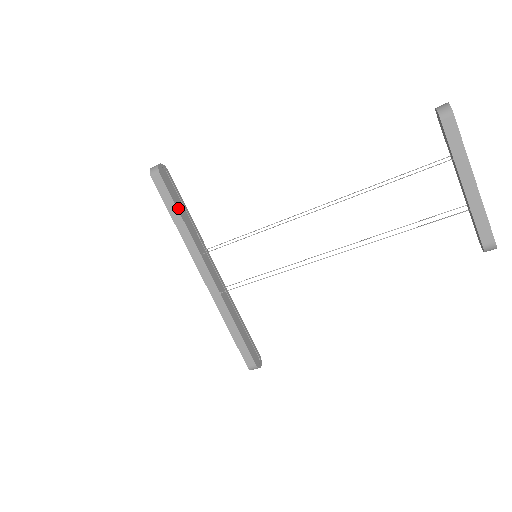
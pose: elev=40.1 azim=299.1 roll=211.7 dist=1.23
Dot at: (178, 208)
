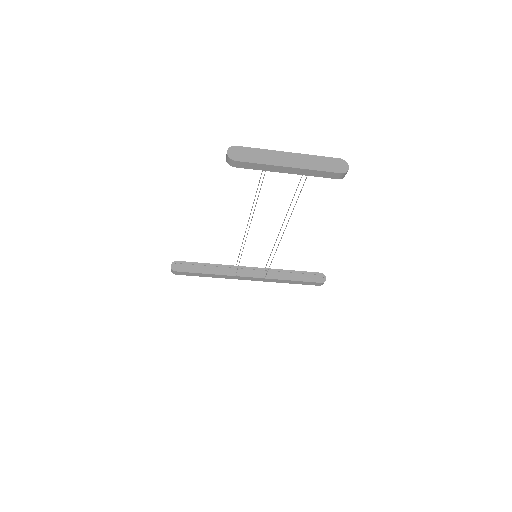
Dot at: (201, 272)
